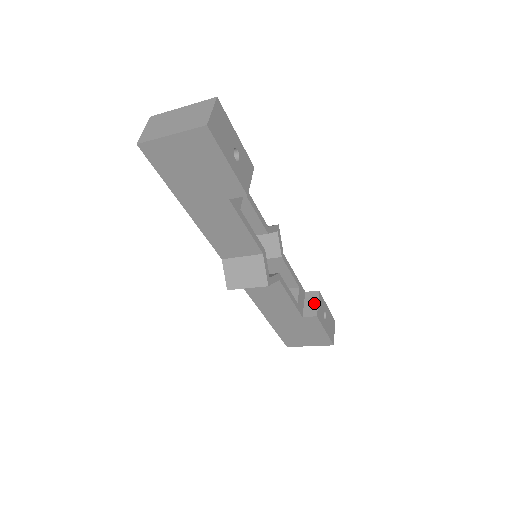
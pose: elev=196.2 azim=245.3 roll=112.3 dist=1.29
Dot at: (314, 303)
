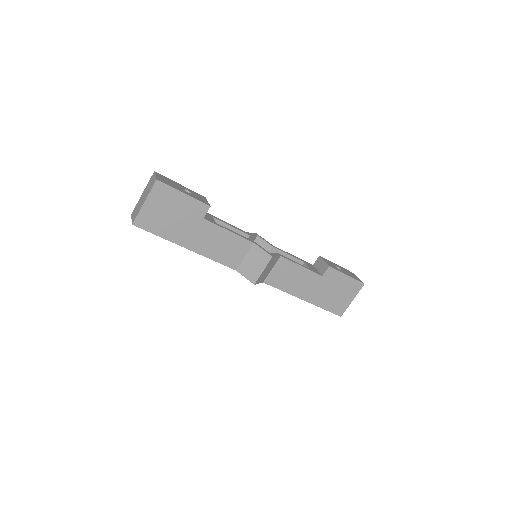
Dot at: (322, 263)
